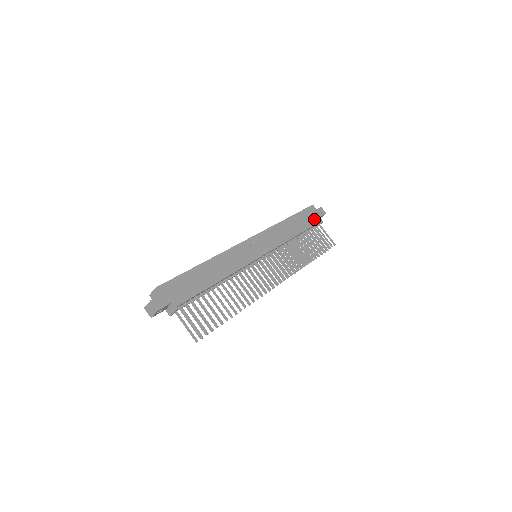
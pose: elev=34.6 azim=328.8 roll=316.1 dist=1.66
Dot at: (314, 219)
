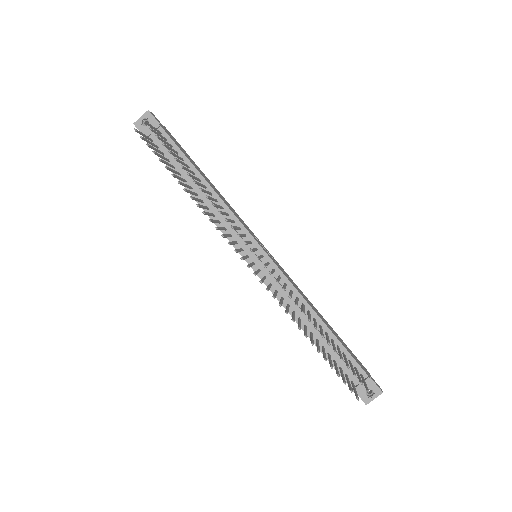
Dot at: (359, 363)
